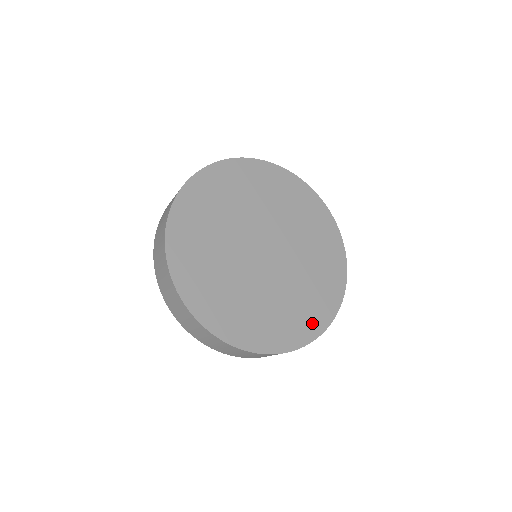
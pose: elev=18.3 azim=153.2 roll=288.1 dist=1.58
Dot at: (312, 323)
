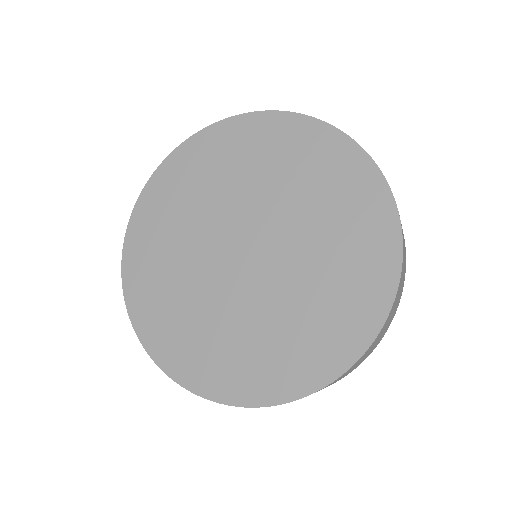
Dot at: (374, 277)
